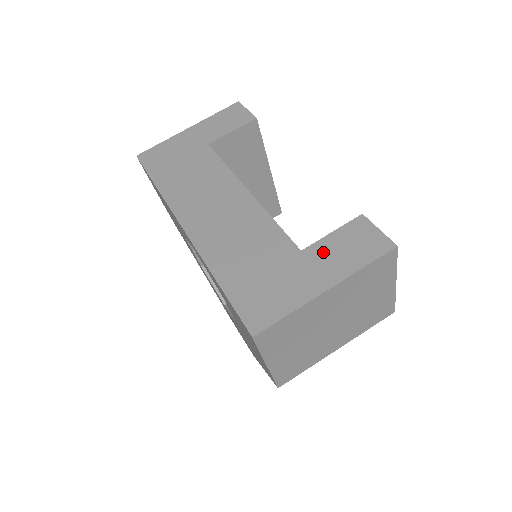
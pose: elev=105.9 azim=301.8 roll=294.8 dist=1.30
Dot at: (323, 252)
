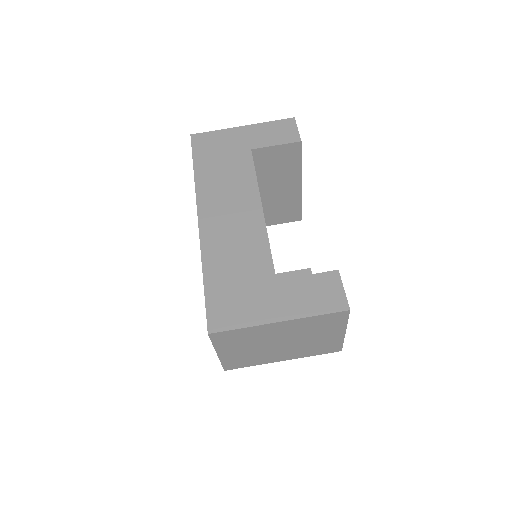
Dot at: (292, 289)
